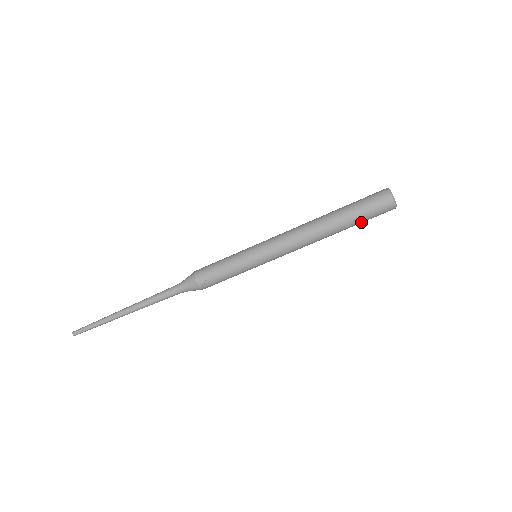
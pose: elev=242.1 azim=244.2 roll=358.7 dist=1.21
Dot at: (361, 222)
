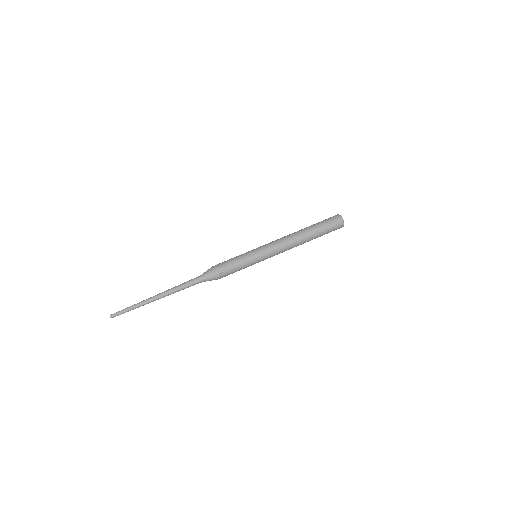
Dot at: occluded
